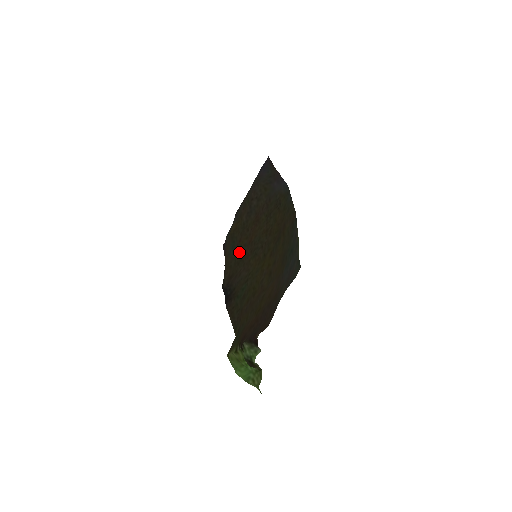
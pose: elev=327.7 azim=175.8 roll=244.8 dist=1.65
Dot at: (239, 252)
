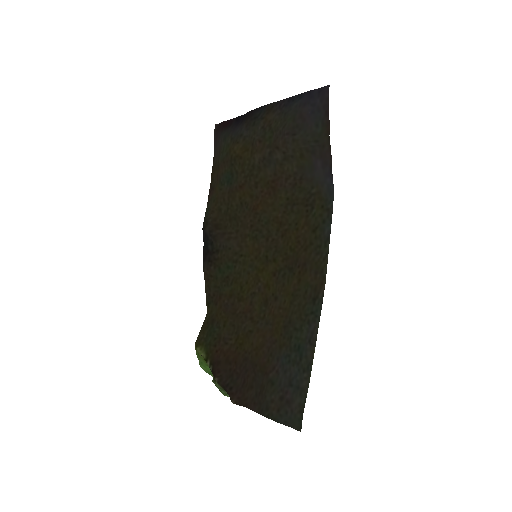
Dot at: (236, 204)
